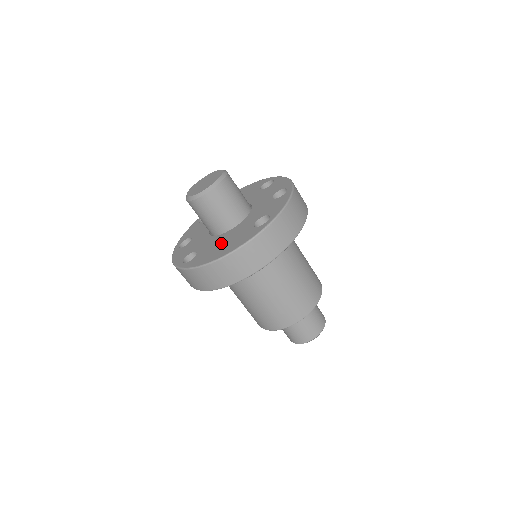
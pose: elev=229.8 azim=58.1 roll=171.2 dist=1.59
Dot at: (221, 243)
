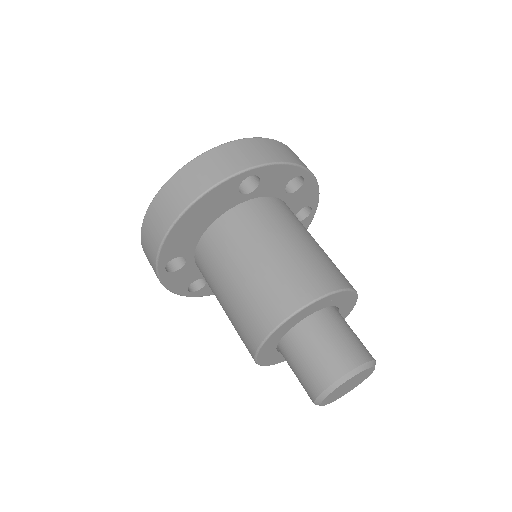
Dot at: occluded
